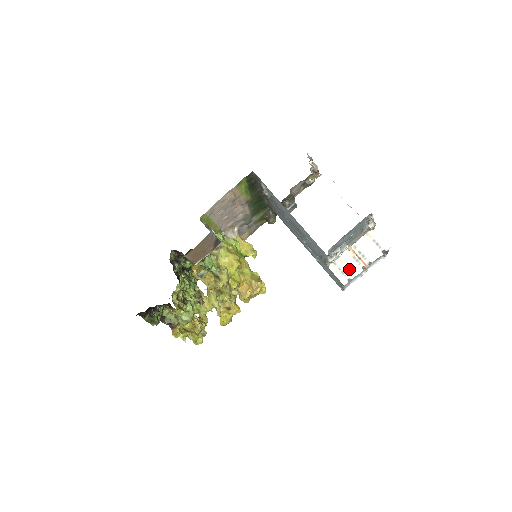
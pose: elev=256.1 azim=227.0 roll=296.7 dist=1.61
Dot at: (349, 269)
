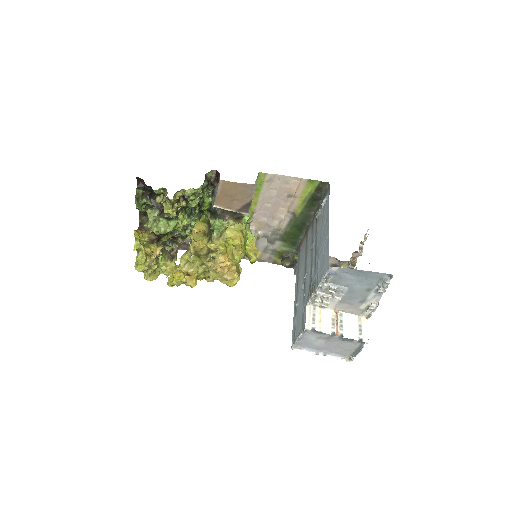
Dot at: (321, 322)
